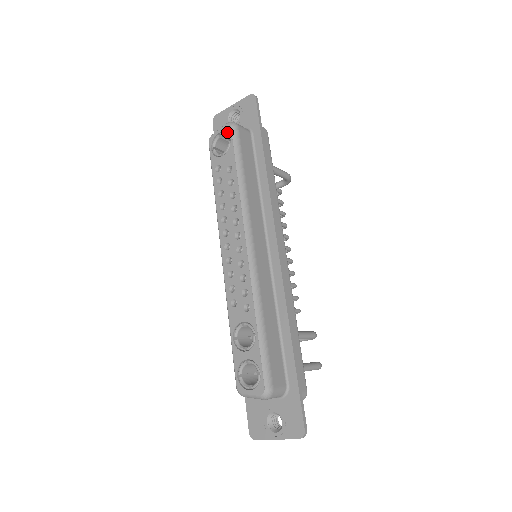
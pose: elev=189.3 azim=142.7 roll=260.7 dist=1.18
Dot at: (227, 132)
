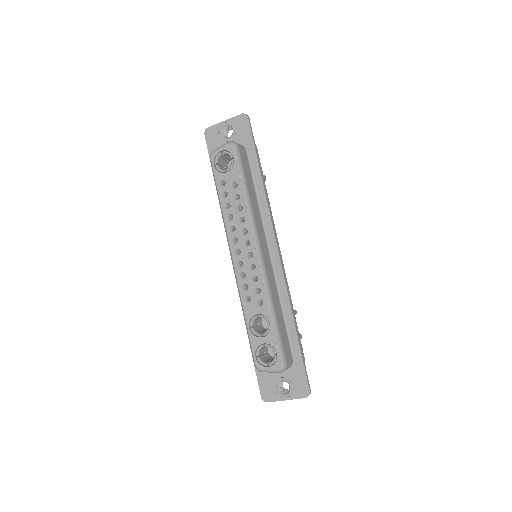
Dot at: (230, 151)
